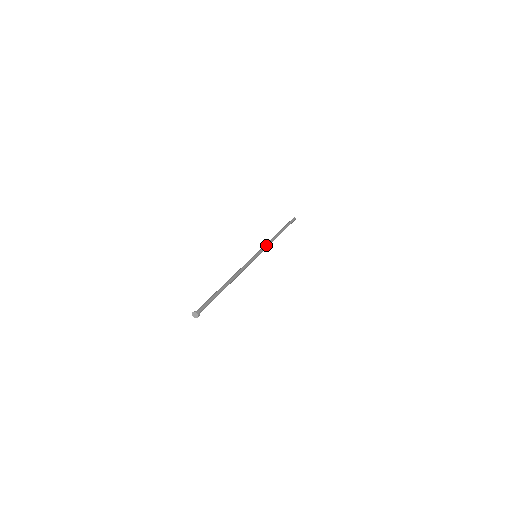
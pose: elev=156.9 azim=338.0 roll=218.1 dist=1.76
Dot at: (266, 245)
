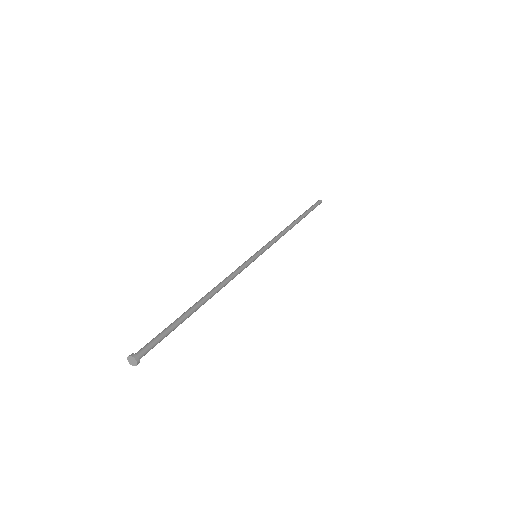
Dot at: (275, 240)
